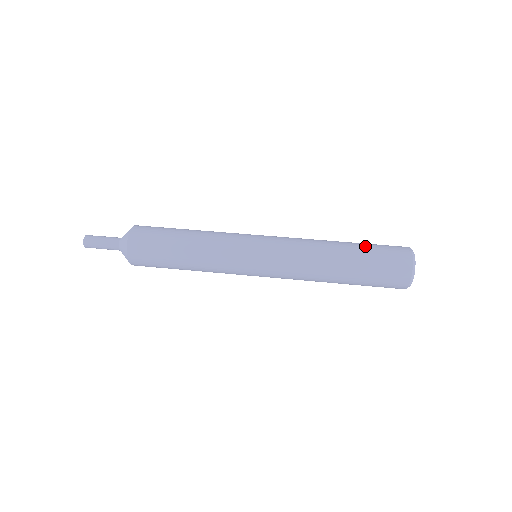
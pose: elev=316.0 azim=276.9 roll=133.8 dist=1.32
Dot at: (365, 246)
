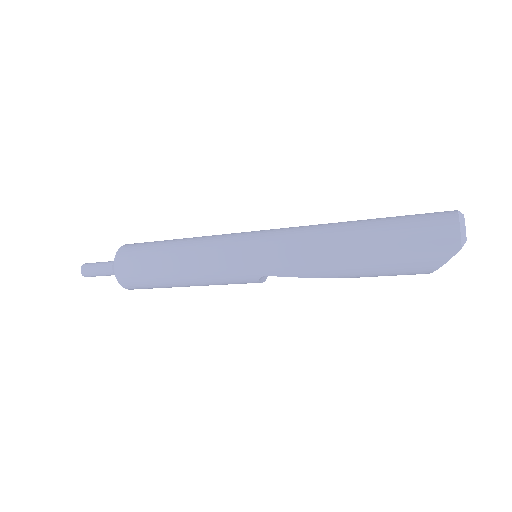
Dot at: occluded
